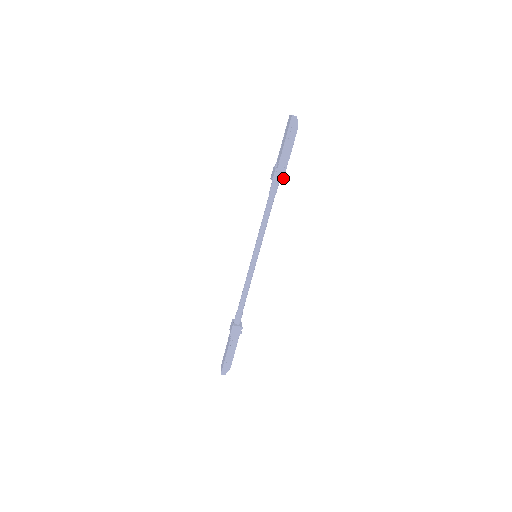
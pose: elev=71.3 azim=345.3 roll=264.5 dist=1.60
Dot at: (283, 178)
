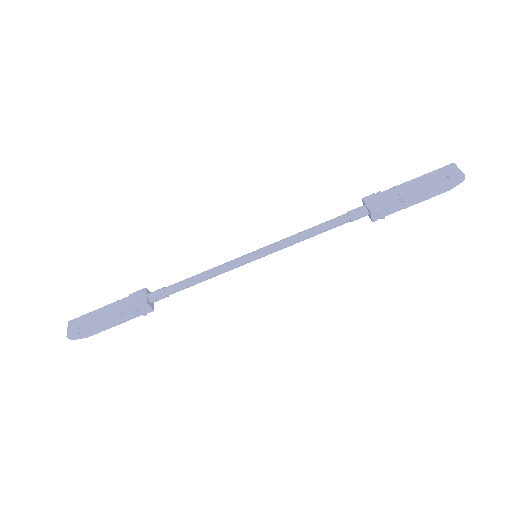
Dot at: (380, 218)
